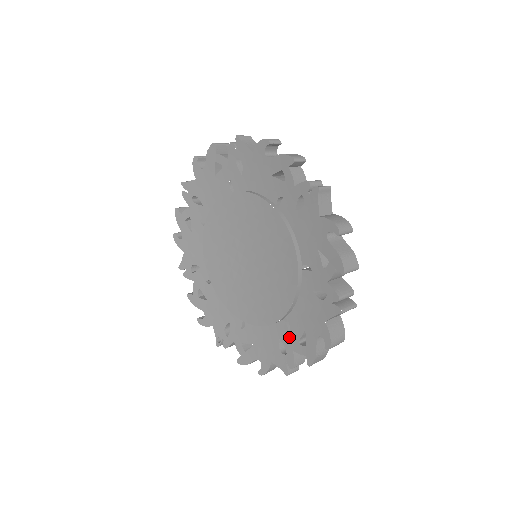
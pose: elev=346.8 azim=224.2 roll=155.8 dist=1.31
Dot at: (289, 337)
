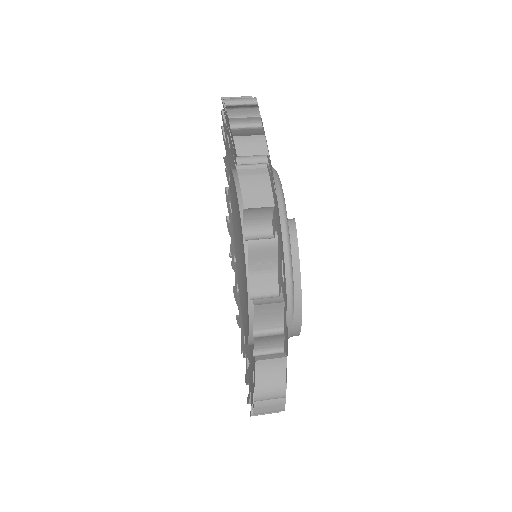
Dot at: occluded
